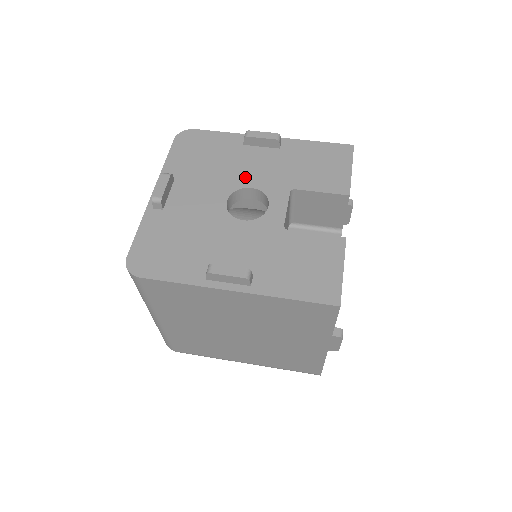
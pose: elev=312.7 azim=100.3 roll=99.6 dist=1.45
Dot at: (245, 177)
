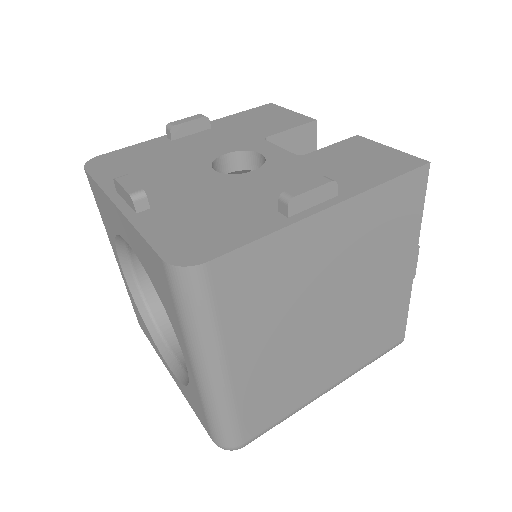
Dot at: (207, 152)
